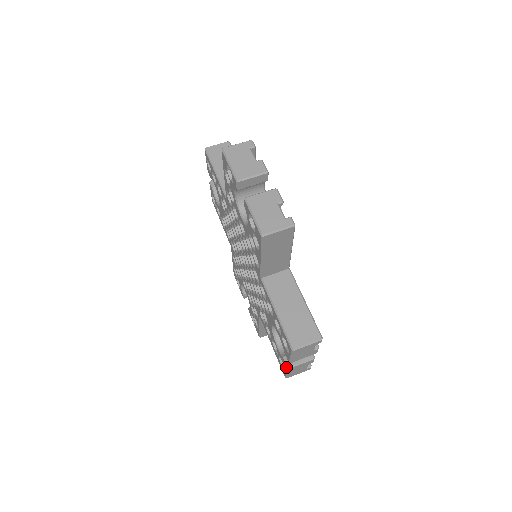
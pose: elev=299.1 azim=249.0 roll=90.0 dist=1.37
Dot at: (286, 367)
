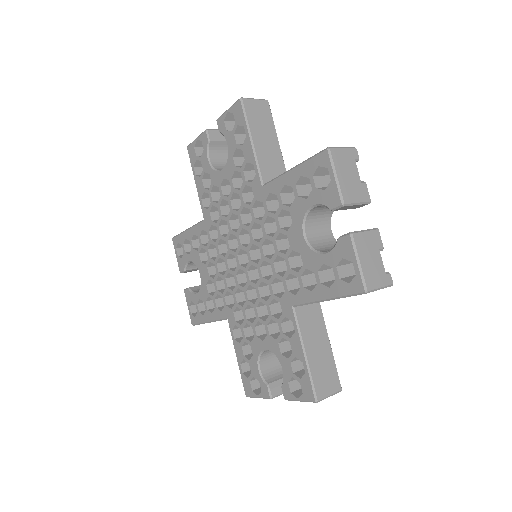
Dot at: (348, 240)
